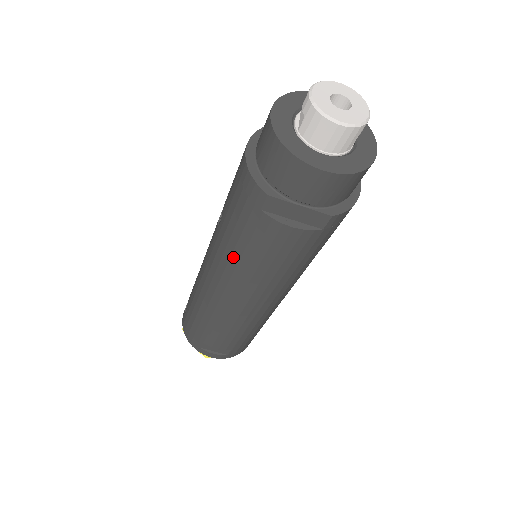
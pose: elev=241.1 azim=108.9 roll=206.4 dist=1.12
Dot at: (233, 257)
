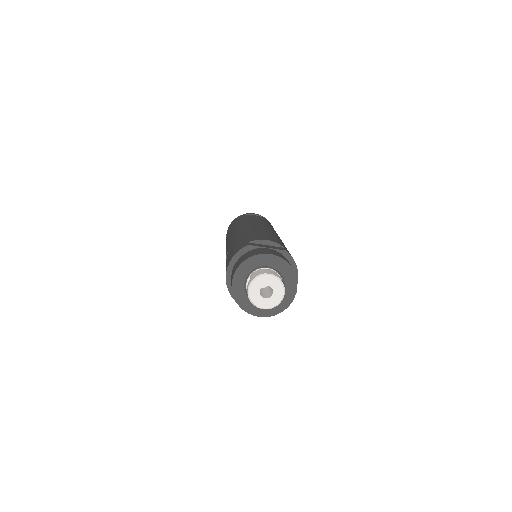
Dot at: occluded
